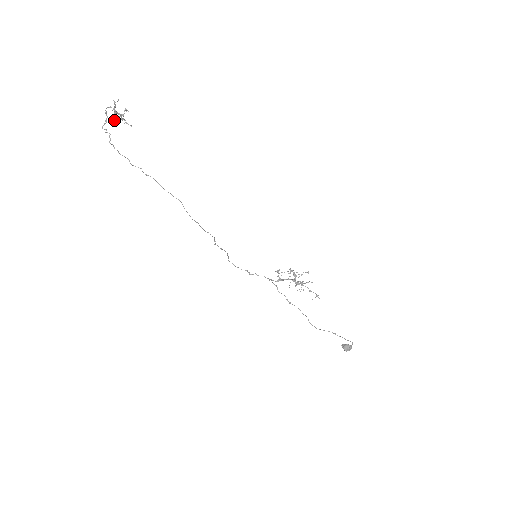
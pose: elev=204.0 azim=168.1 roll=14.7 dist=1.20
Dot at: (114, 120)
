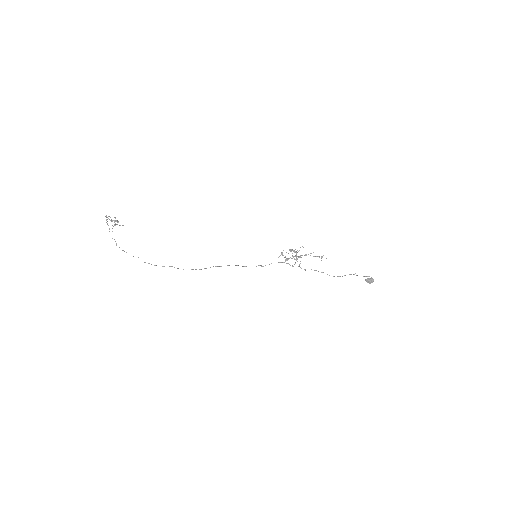
Dot at: occluded
